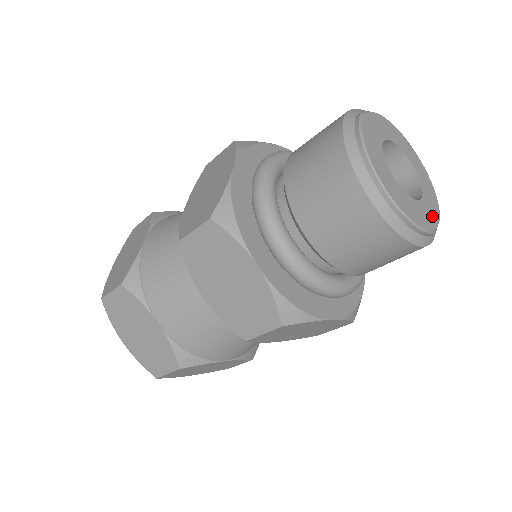
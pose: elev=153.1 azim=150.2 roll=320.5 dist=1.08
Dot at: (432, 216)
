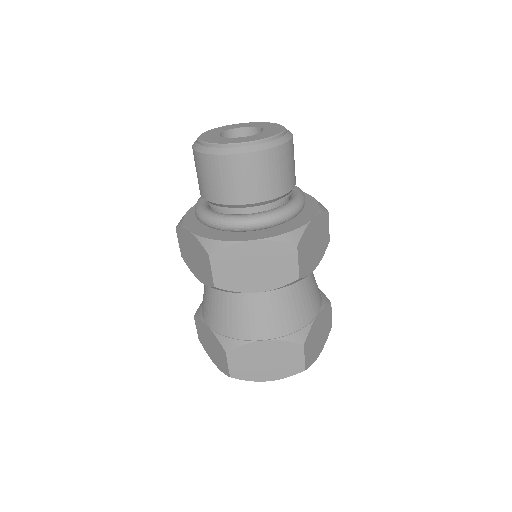
Dot at: (277, 128)
